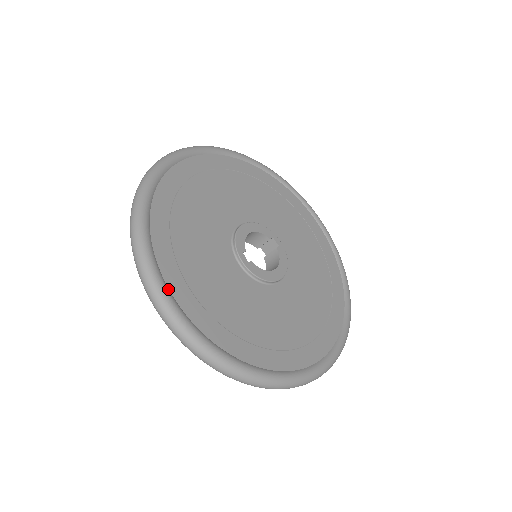
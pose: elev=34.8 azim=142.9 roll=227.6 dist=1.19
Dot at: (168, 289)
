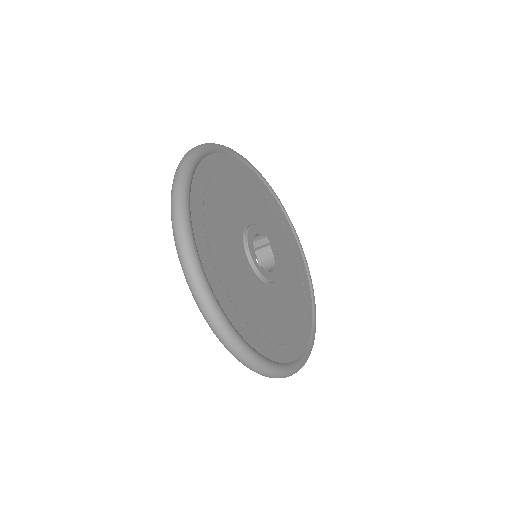
Dot at: (230, 321)
